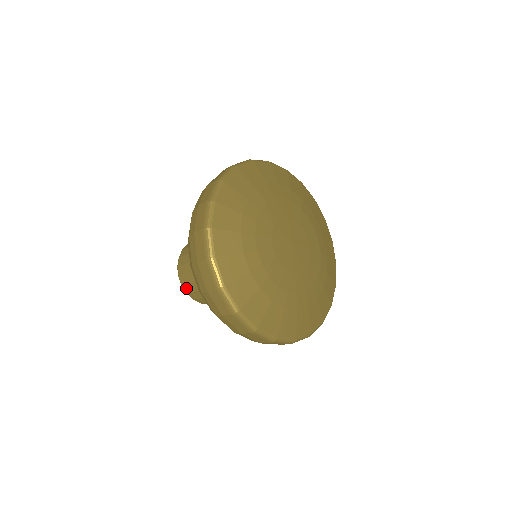
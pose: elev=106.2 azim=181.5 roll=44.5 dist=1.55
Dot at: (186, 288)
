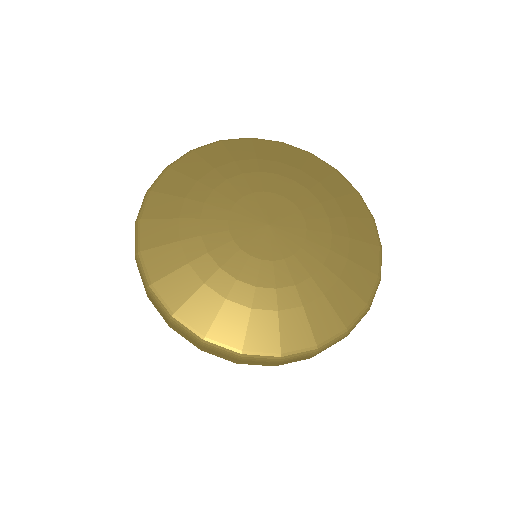
Dot at: occluded
